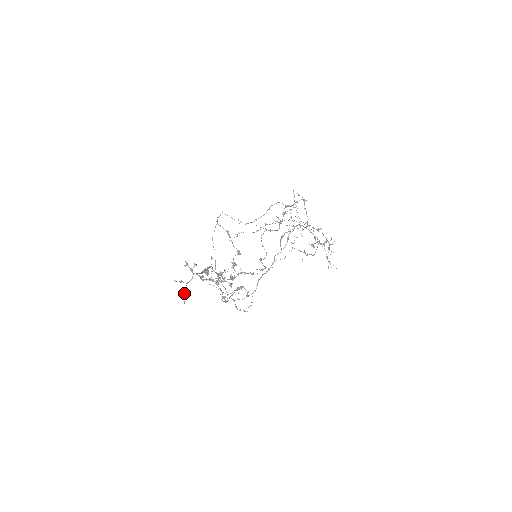
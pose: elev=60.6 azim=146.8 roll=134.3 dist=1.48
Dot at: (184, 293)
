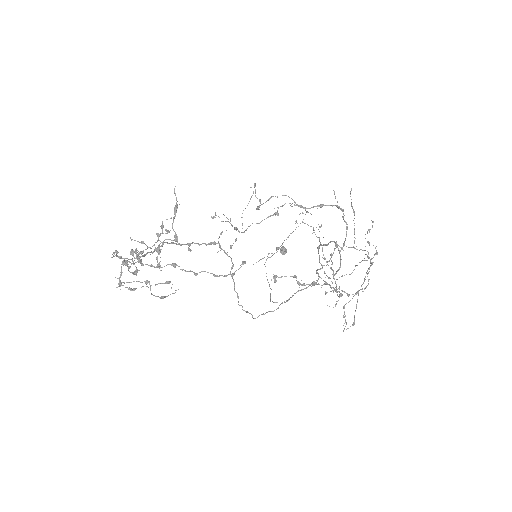
Dot at: occluded
